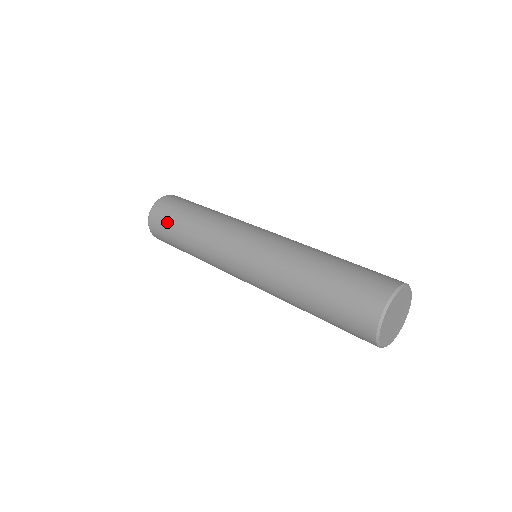
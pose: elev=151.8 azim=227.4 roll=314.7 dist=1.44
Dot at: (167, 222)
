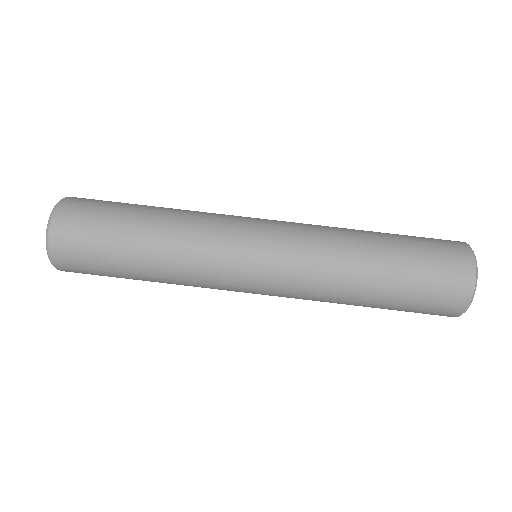
Dot at: (96, 248)
